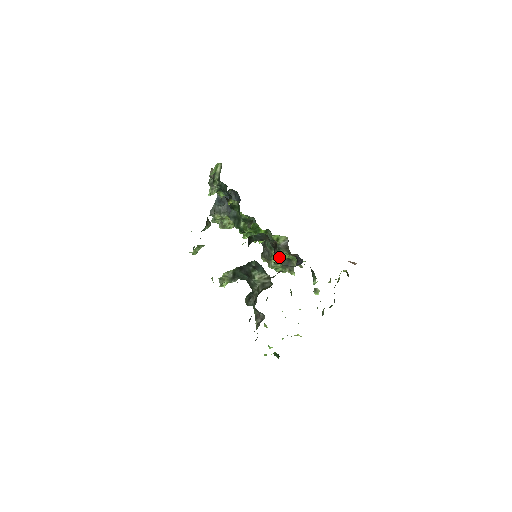
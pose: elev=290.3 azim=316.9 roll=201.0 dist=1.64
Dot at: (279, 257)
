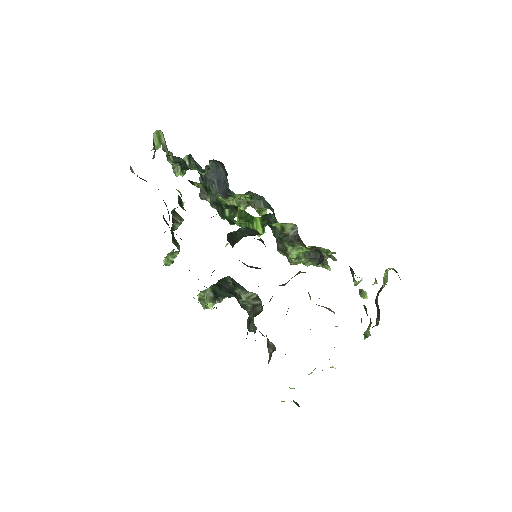
Dot at: (296, 251)
